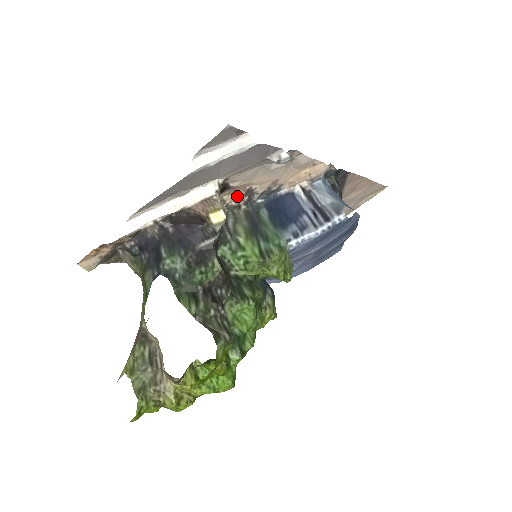
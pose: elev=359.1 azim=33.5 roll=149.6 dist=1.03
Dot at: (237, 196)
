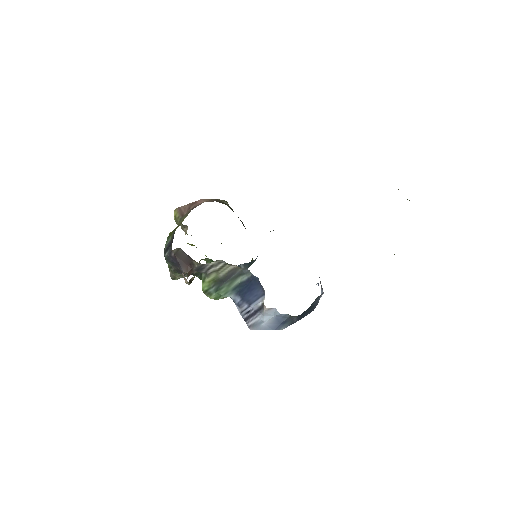
Dot at: occluded
